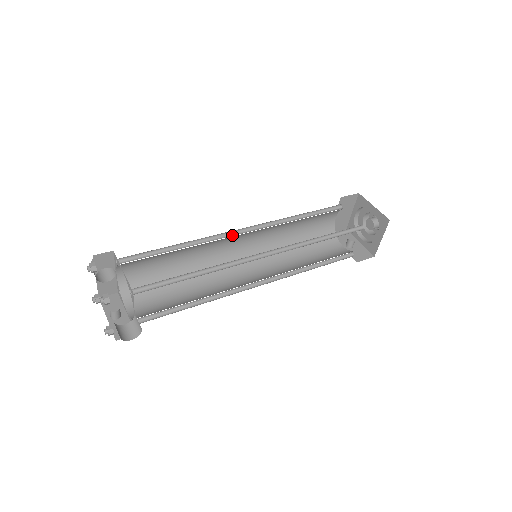
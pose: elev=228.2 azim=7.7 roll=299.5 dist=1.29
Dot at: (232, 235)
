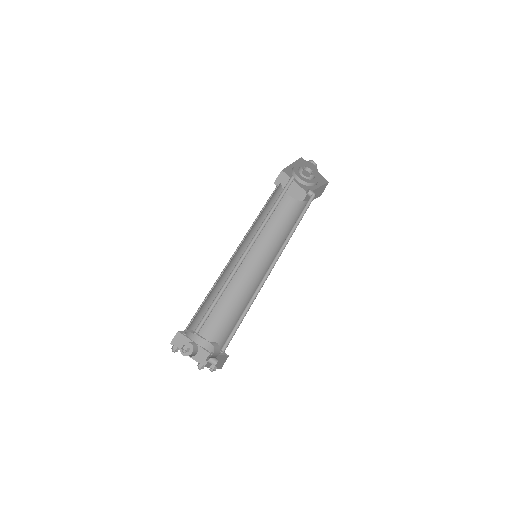
Dot at: (232, 262)
